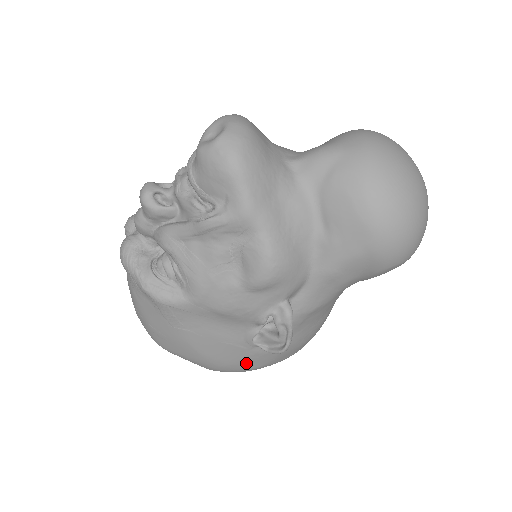
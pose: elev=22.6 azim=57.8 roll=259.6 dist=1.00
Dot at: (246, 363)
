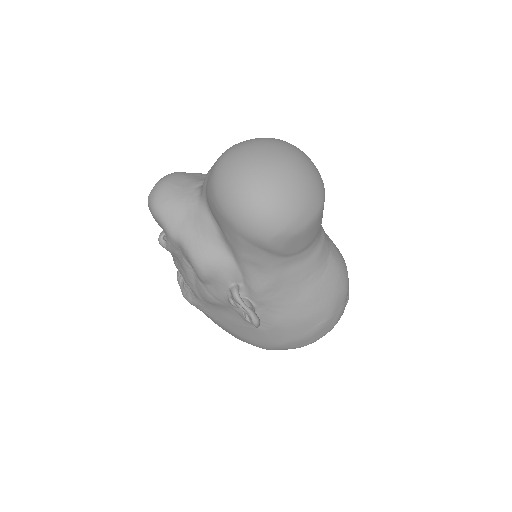
Dot at: (270, 340)
